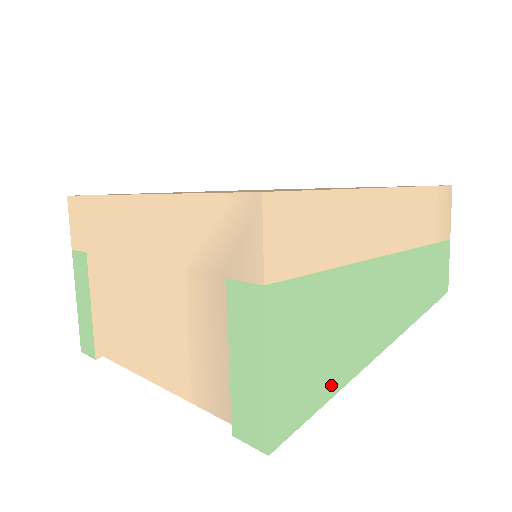
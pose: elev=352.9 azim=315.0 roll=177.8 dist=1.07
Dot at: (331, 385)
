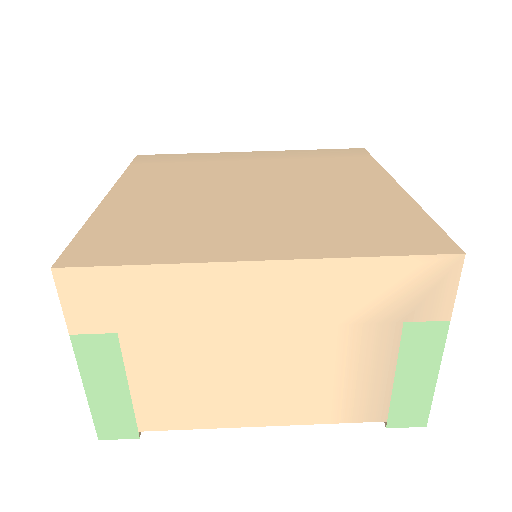
Dot at: occluded
